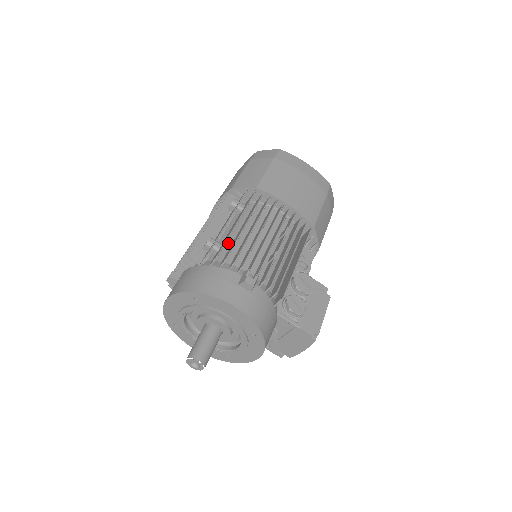
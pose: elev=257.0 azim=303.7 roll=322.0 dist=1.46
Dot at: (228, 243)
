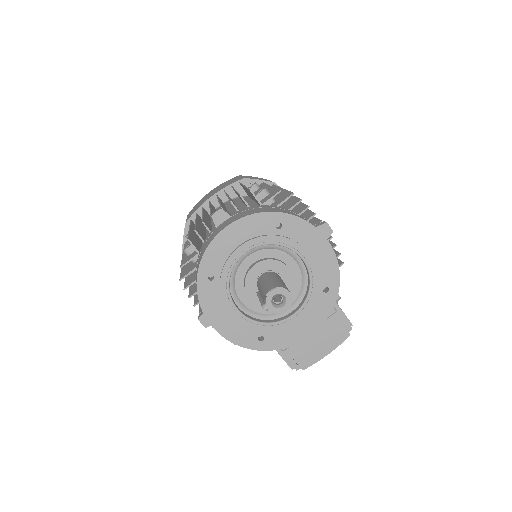
Dot at: occluded
